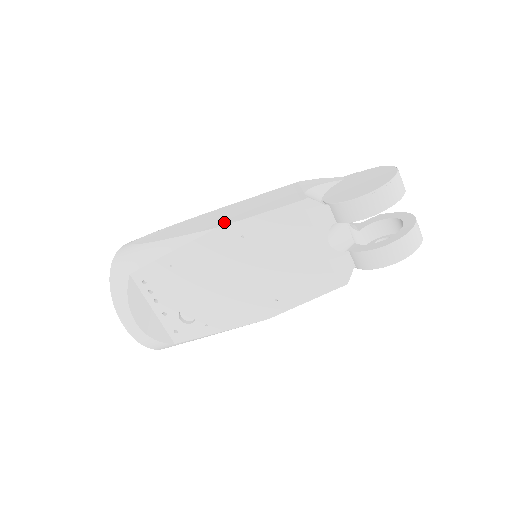
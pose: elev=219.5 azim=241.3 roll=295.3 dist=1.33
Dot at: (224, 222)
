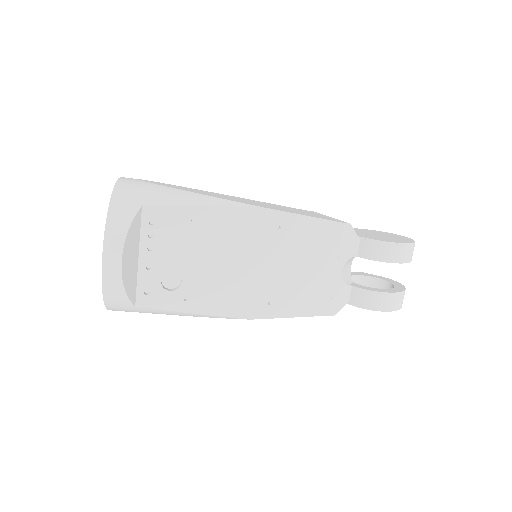
Dot at: occluded
